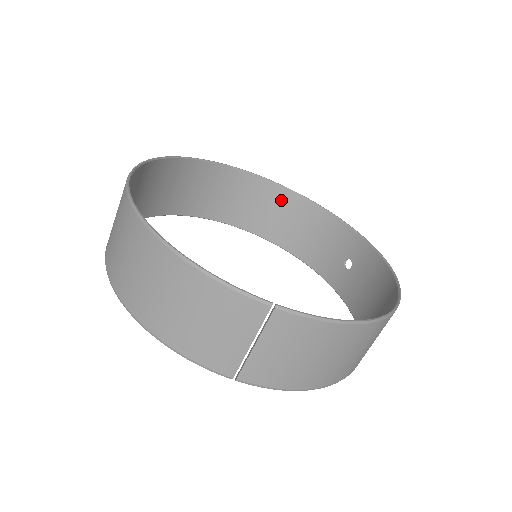
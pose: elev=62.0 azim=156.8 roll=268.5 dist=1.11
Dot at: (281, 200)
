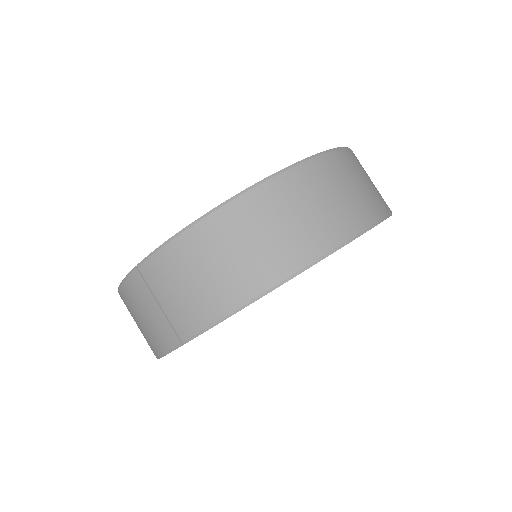
Dot at: occluded
